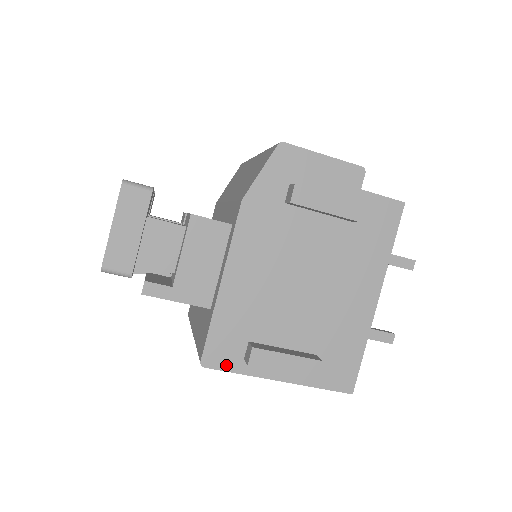
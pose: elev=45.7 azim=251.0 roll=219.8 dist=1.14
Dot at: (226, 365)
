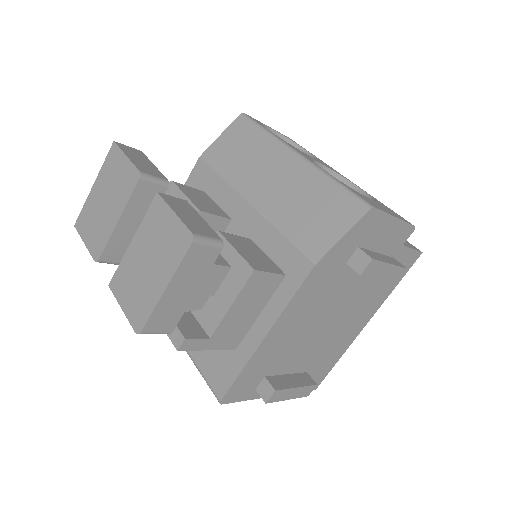
Dot at: (240, 398)
